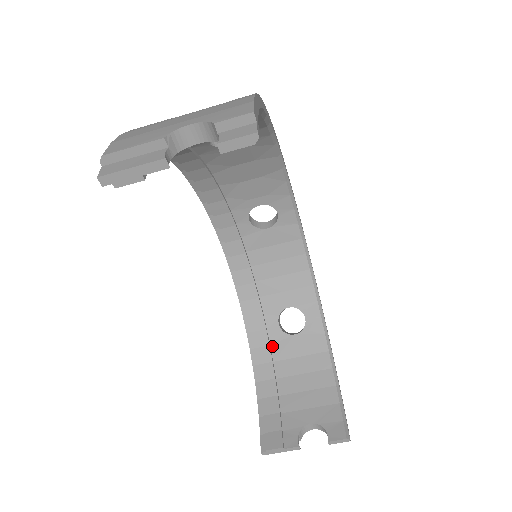
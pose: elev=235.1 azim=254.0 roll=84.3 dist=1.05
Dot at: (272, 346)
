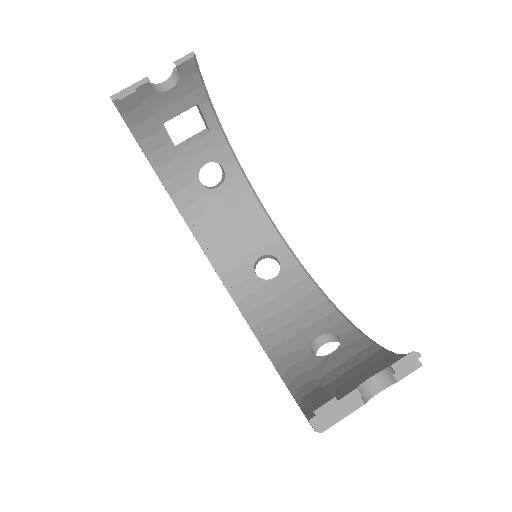
Dot at: (311, 372)
